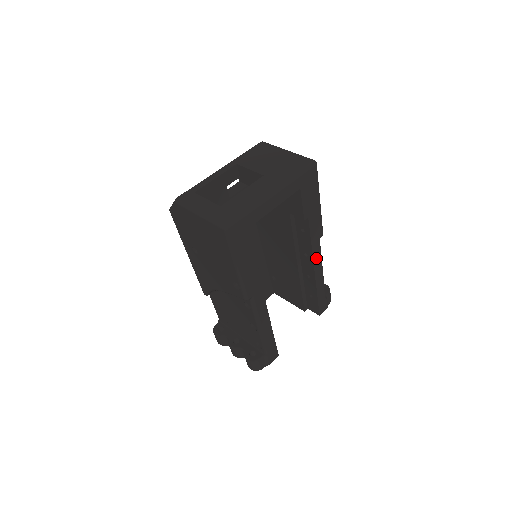
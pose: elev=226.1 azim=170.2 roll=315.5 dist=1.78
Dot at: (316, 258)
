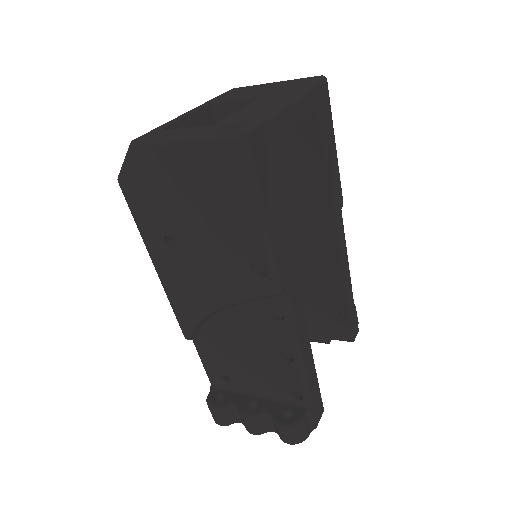
Dot at: (341, 241)
